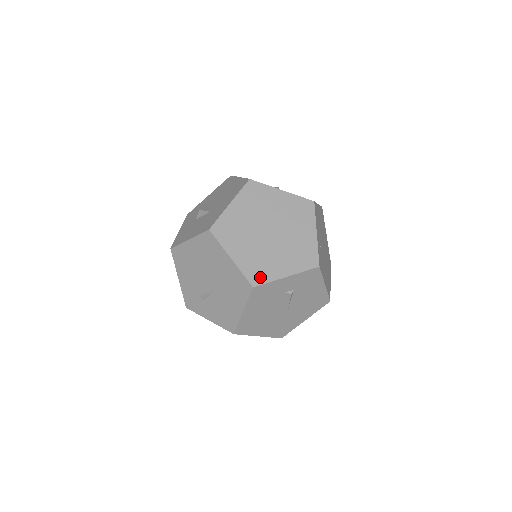
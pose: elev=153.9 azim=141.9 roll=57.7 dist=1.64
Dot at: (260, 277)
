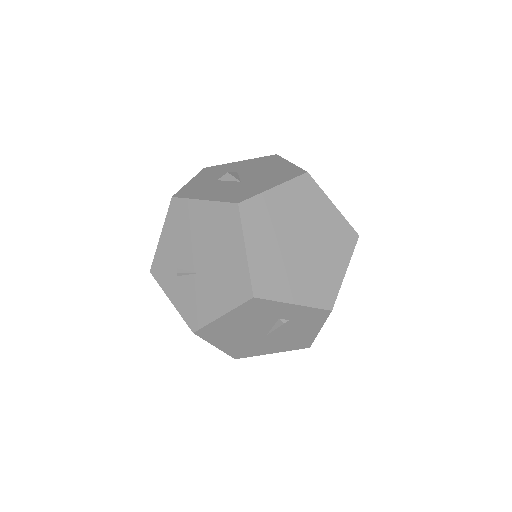
Dot at: (267, 289)
